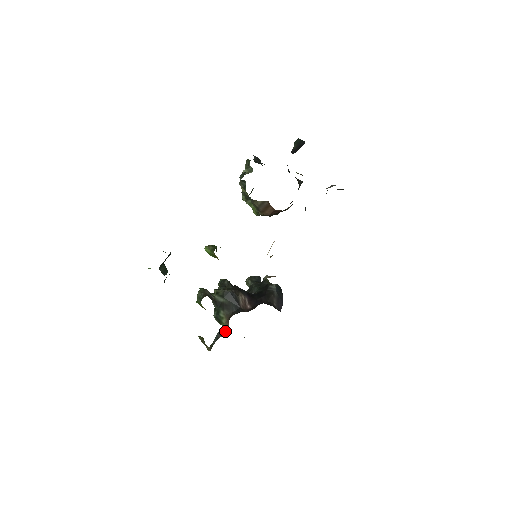
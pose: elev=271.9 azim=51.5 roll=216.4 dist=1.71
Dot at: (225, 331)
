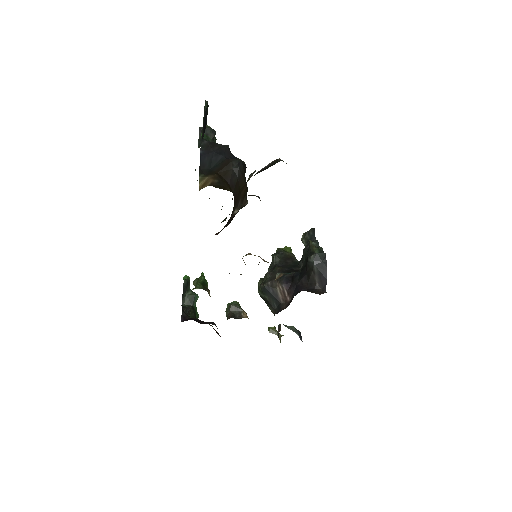
Dot at: (280, 326)
